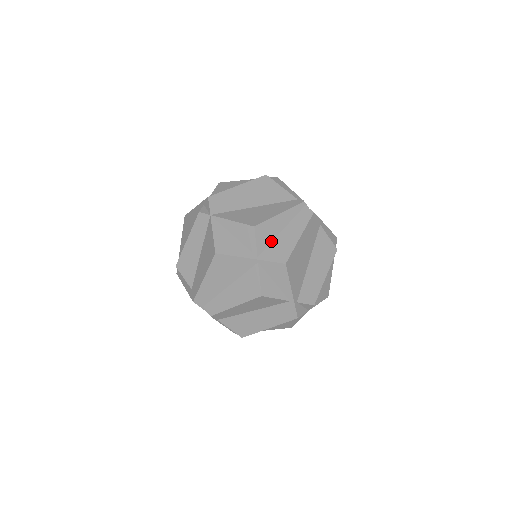
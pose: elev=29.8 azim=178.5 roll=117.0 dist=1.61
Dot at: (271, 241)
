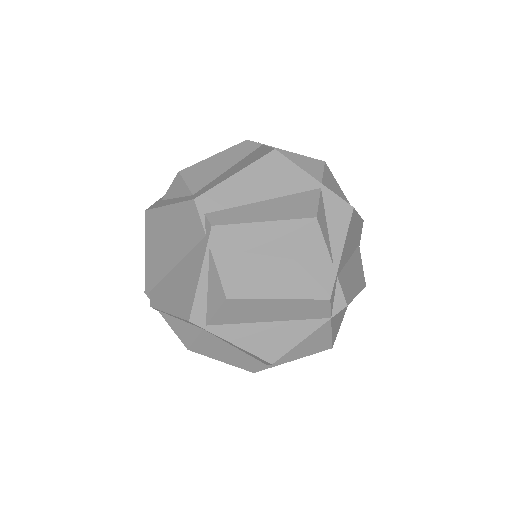
Dot at: occluded
